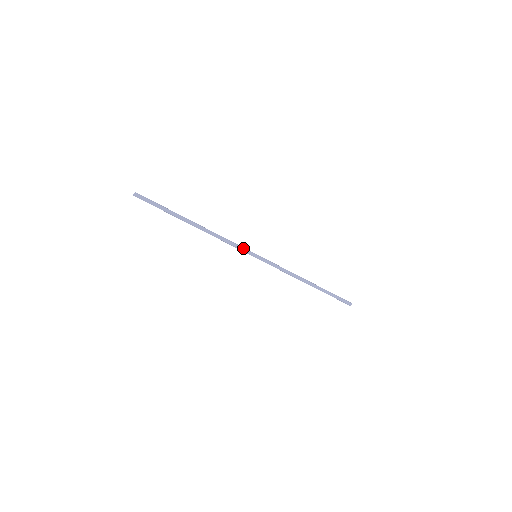
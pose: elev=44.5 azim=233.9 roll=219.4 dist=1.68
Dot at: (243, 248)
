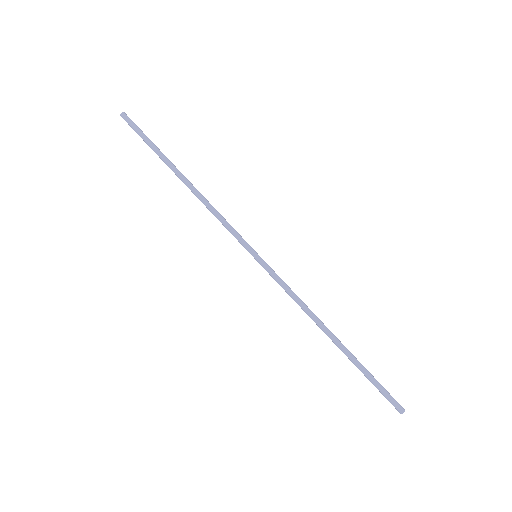
Dot at: (240, 235)
